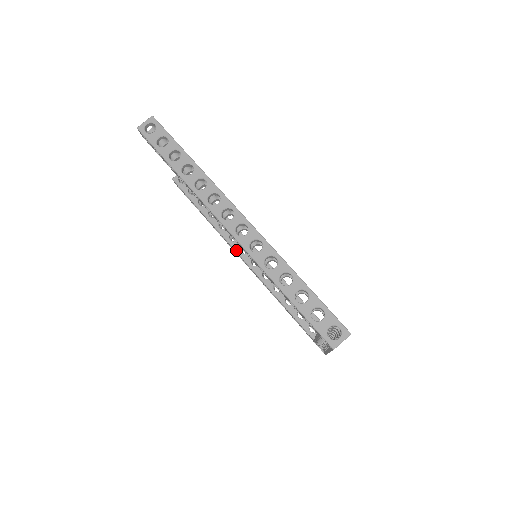
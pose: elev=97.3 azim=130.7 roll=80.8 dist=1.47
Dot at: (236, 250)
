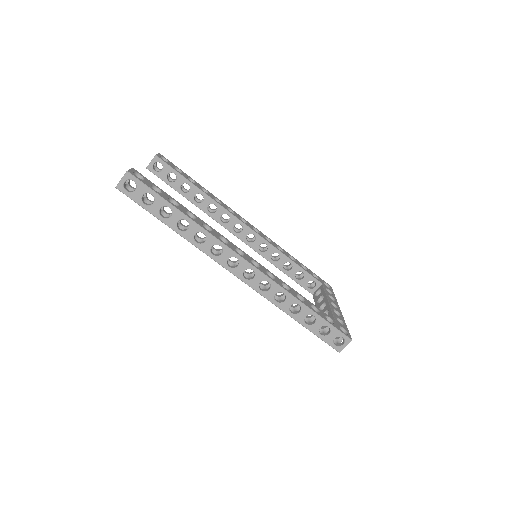
Dot at: (230, 231)
